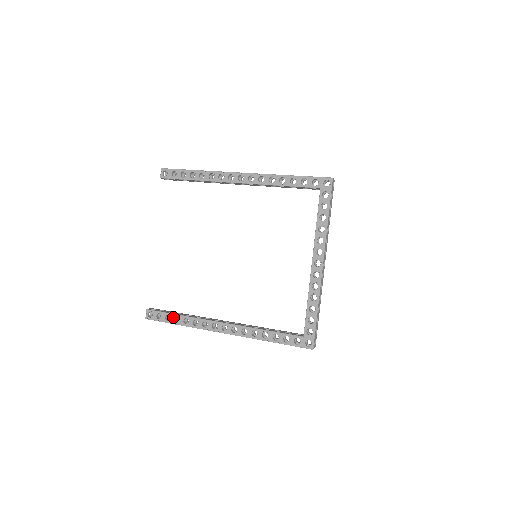
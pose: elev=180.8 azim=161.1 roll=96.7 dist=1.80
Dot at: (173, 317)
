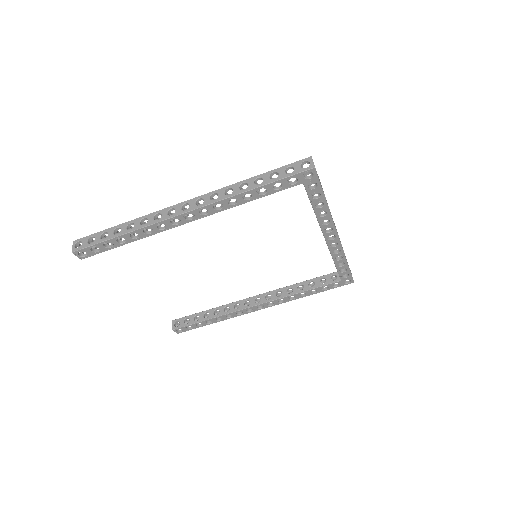
Dot at: (204, 323)
